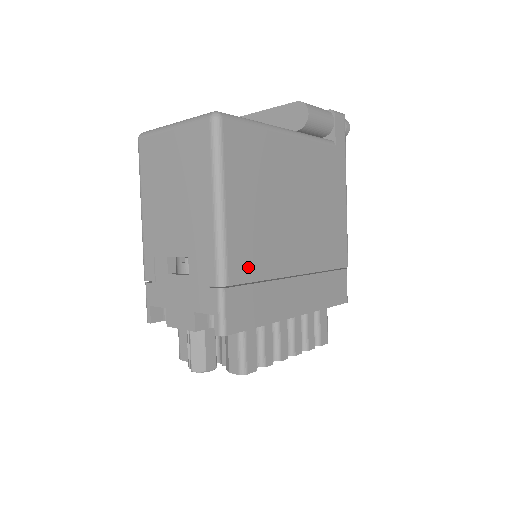
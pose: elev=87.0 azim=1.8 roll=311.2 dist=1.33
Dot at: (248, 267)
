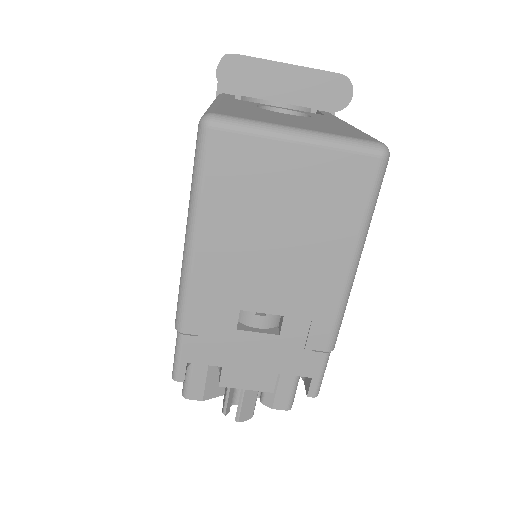
Dot at: occluded
